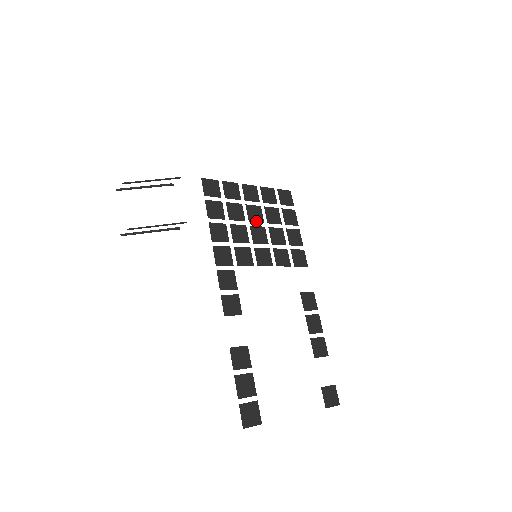
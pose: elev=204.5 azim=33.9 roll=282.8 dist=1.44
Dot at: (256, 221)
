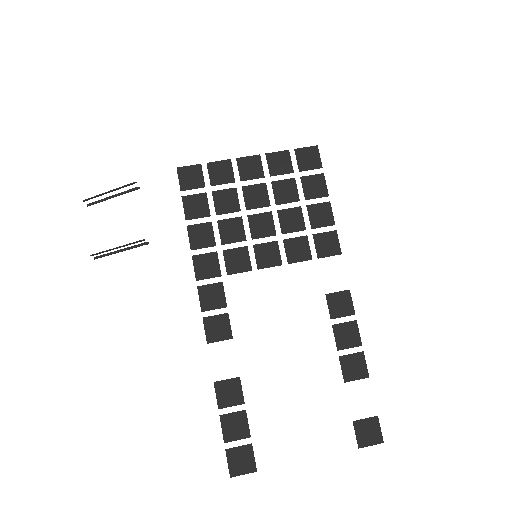
Dot at: (258, 206)
